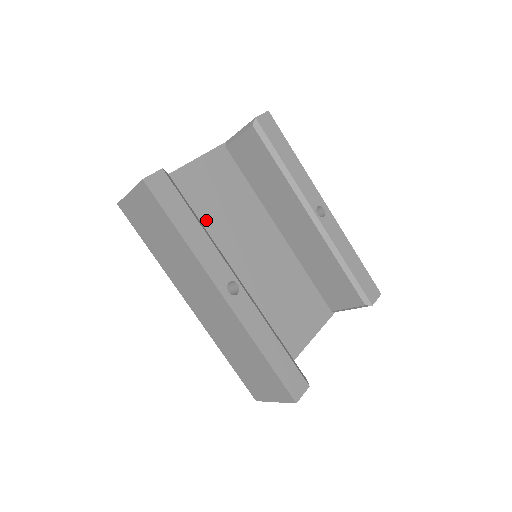
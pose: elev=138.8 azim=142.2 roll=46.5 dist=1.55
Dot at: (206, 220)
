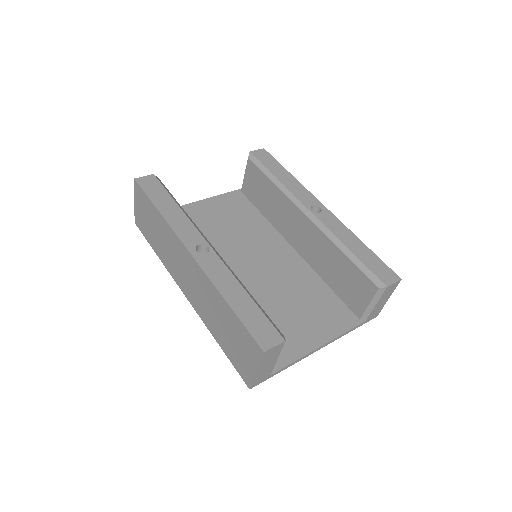
Dot at: (212, 235)
